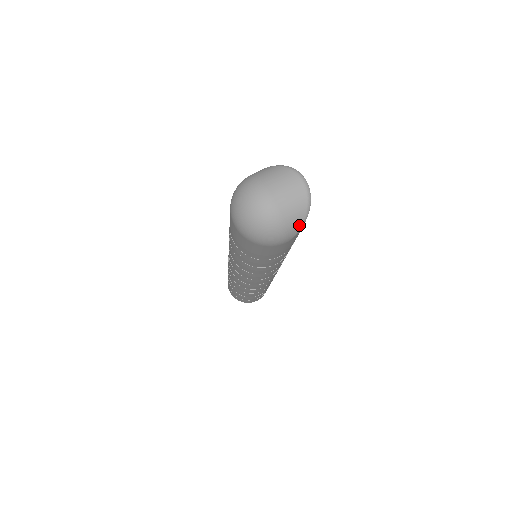
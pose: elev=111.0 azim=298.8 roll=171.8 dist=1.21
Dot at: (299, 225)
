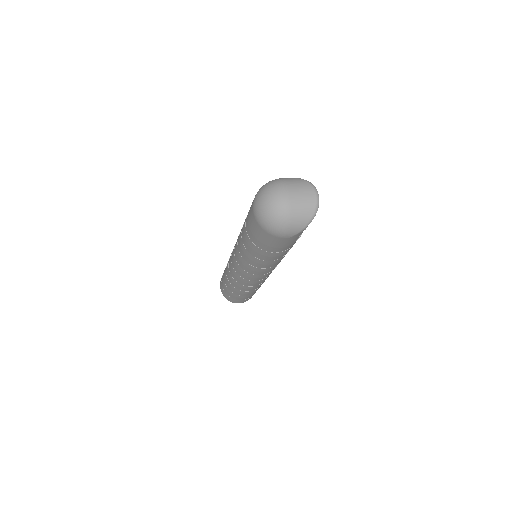
Dot at: (301, 227)
